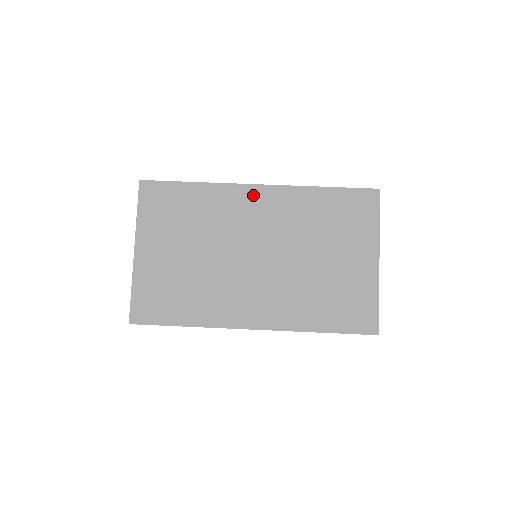
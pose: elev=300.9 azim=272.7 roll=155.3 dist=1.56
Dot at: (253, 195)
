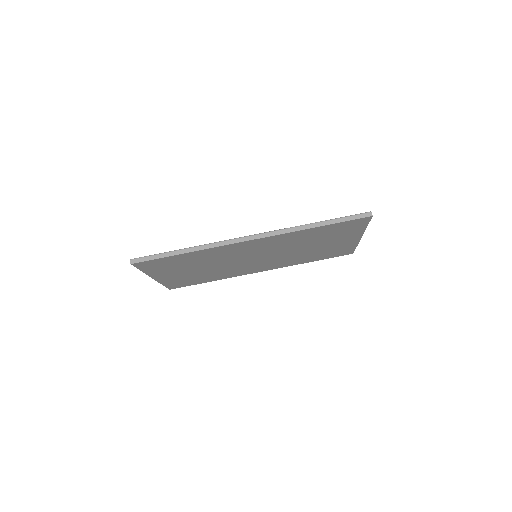
Dot at: (246, 245)
